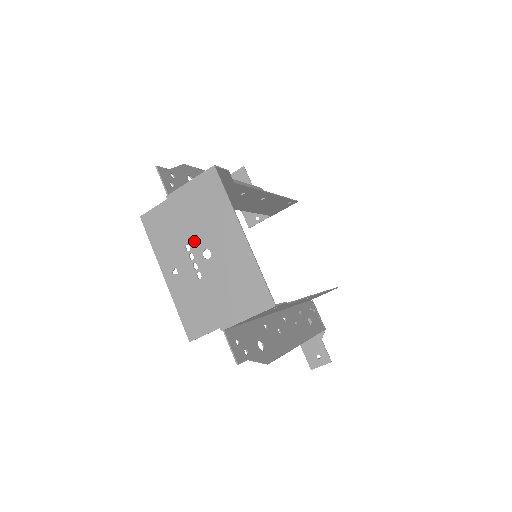
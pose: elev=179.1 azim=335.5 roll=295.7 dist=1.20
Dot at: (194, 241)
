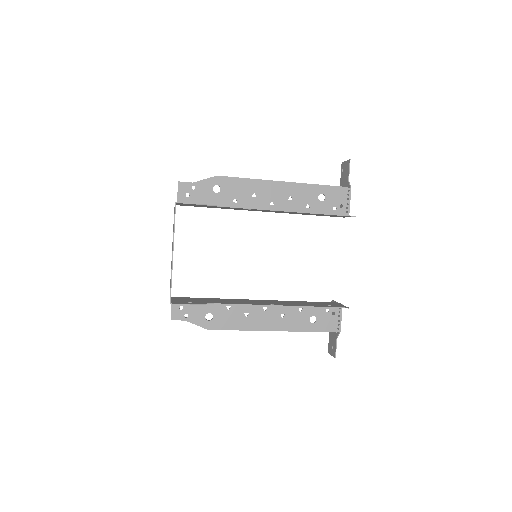
Dot at: occluded
